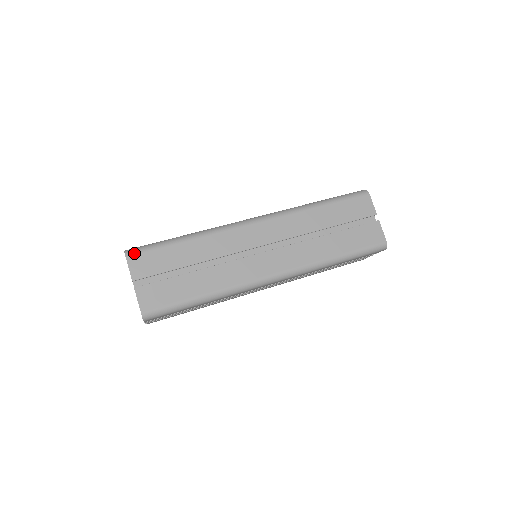
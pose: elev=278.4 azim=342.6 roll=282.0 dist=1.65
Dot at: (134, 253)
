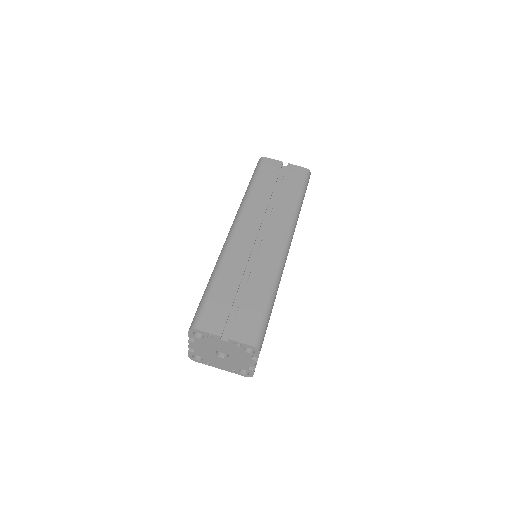
Dot at: (198, 321)
